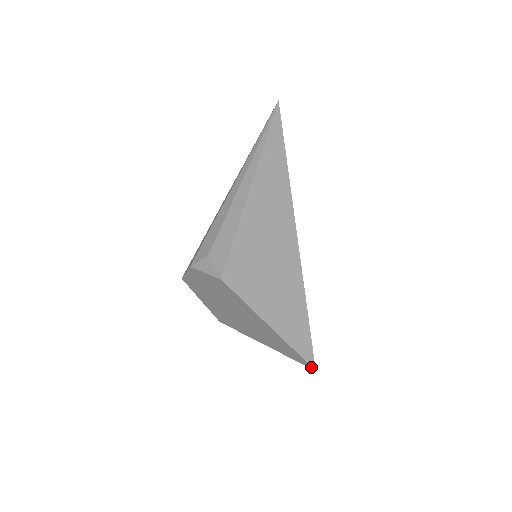
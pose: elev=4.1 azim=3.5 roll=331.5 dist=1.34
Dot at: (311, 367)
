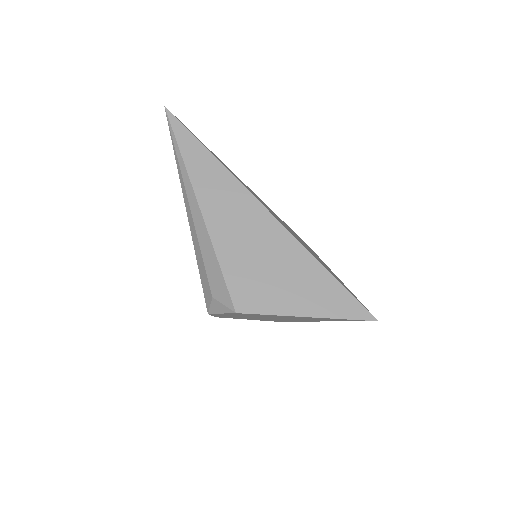
Dot at: occluded
